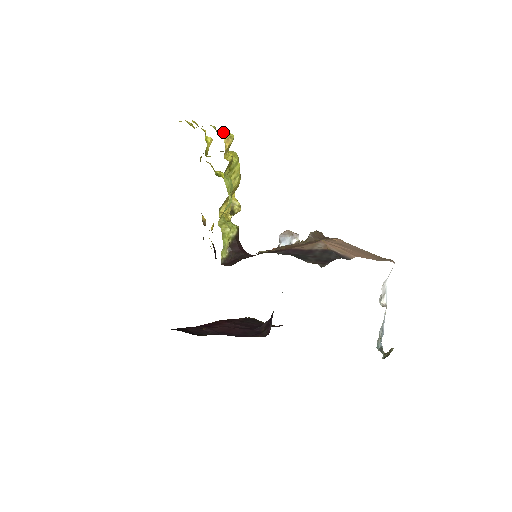
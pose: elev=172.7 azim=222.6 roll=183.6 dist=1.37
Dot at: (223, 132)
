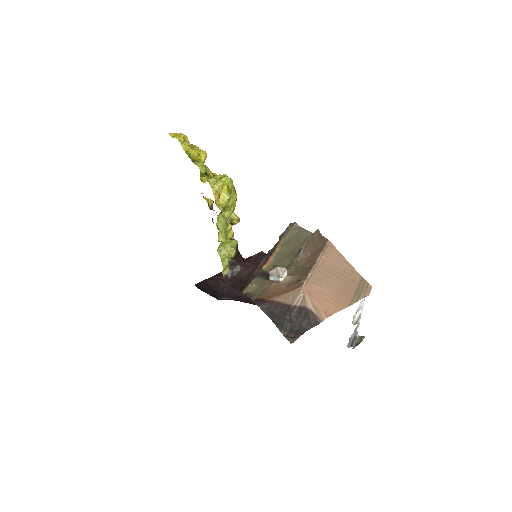
Dot at: (211, 185)
